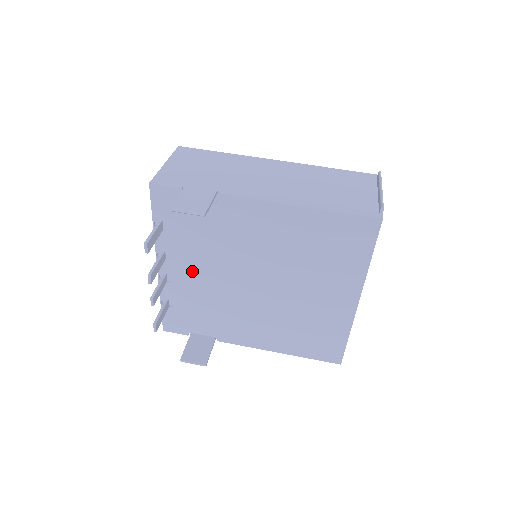
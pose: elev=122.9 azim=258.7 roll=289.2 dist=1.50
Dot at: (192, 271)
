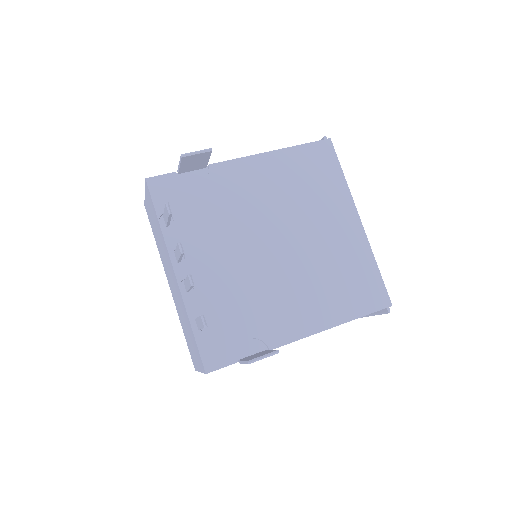
Dot at: (212, 260)
